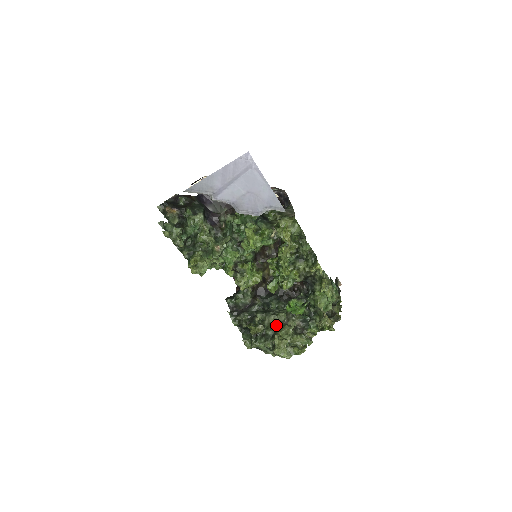
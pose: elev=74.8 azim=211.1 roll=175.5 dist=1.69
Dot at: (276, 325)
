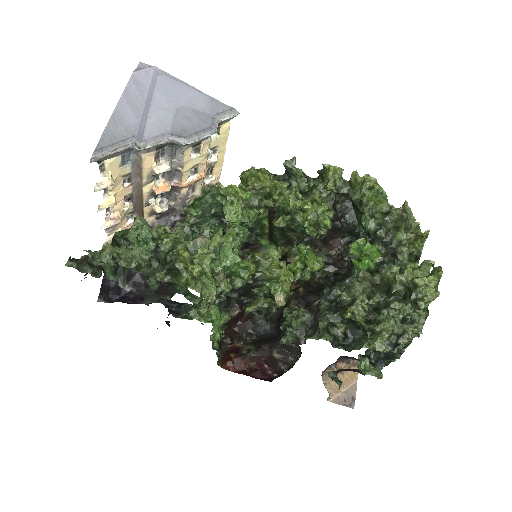
Dot at: occluded
